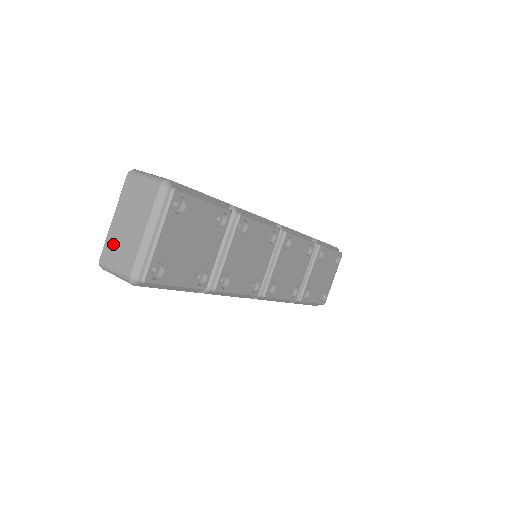
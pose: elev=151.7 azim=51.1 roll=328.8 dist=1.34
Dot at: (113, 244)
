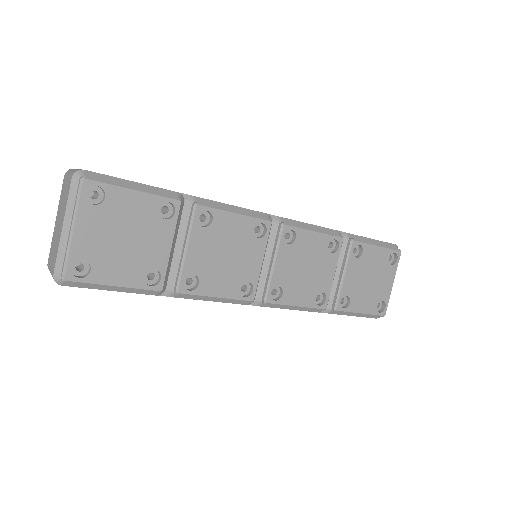
Dot at: (52, 246)
